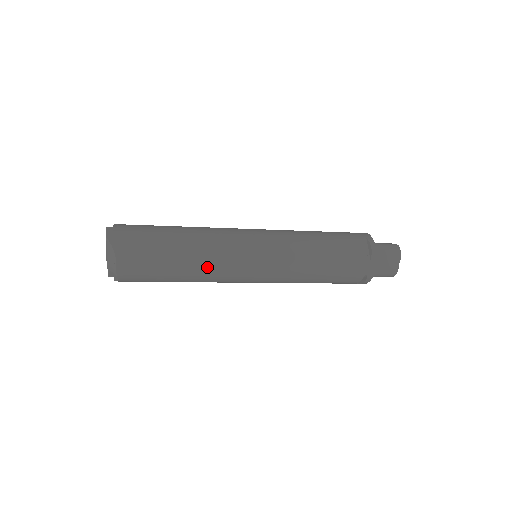
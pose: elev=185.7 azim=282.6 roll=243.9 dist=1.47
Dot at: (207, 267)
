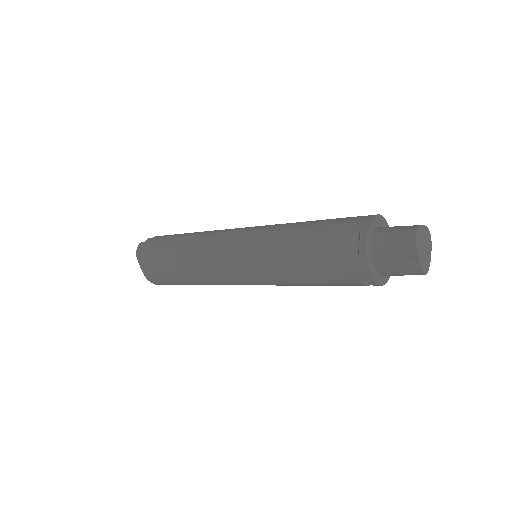
Dot at: (200, 275)
